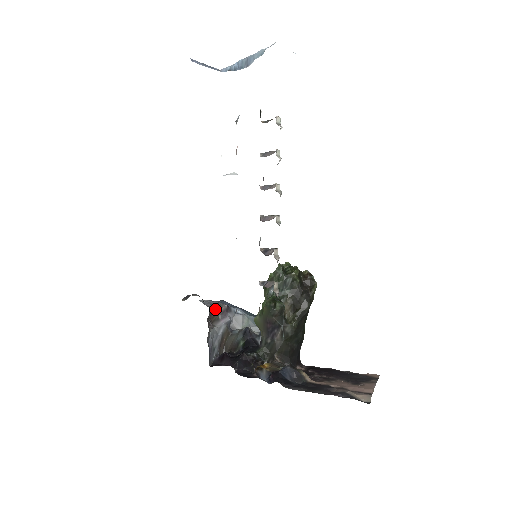
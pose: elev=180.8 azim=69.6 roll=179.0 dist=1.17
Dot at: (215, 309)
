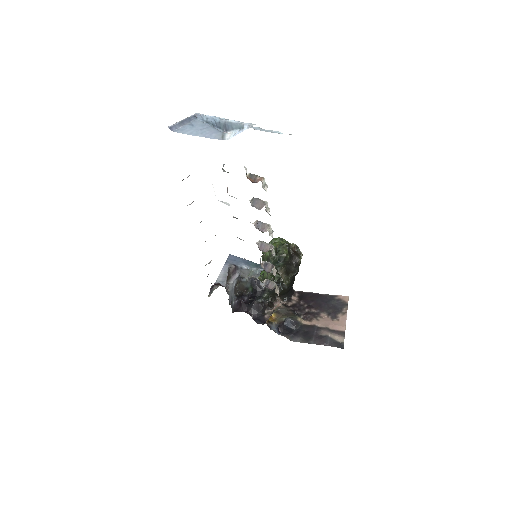
Dot at: occluded
